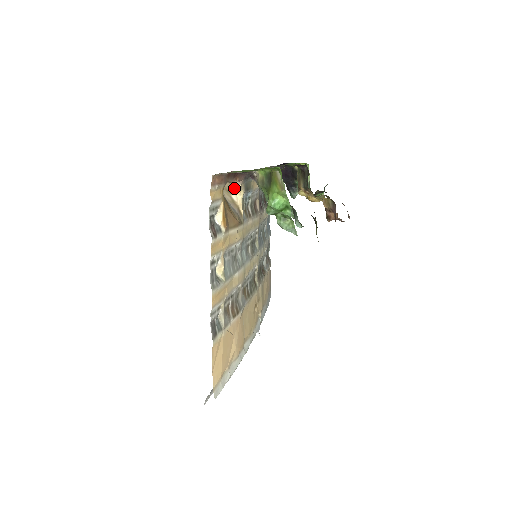
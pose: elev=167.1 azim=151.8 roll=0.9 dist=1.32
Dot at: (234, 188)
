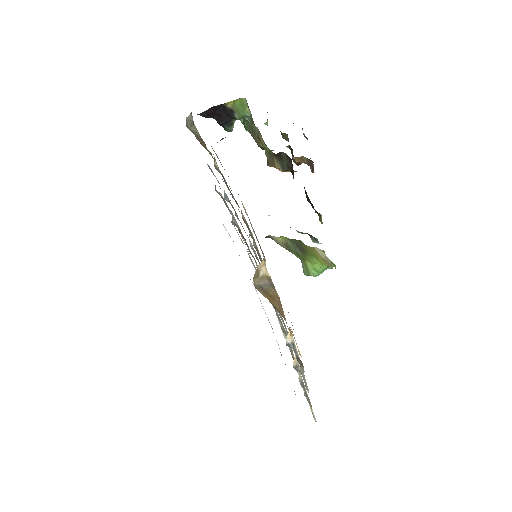
Dot at: (259, 268)
